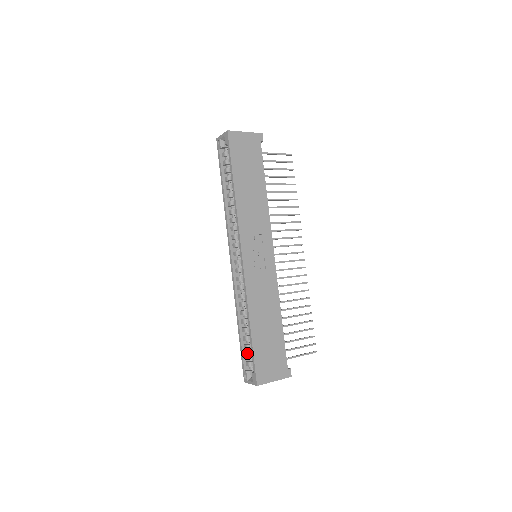
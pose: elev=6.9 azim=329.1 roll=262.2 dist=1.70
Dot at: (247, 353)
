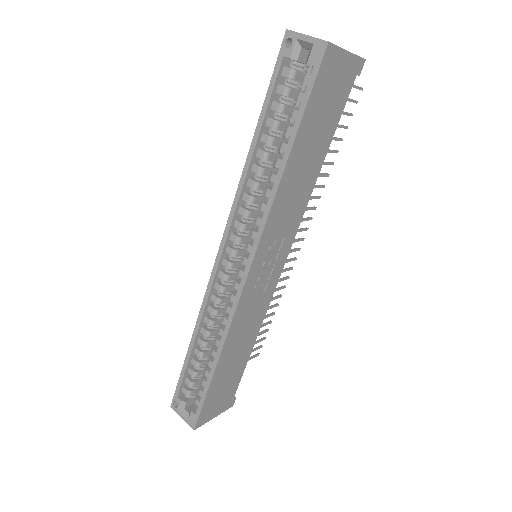
Dot at: (191, 381)
